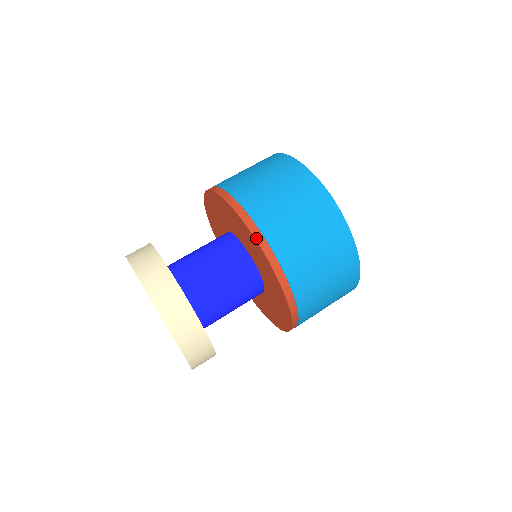
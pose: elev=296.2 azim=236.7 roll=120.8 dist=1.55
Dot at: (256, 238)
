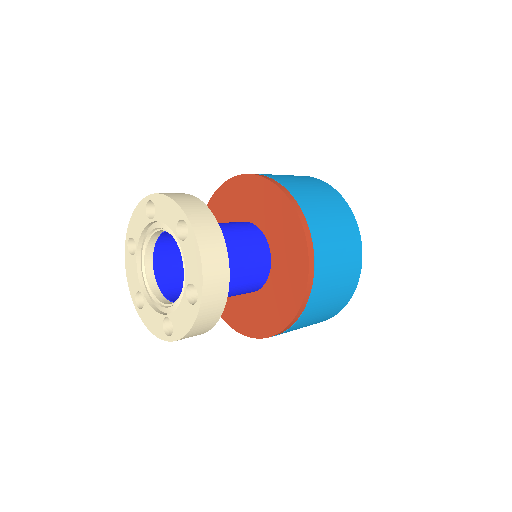
Dot at: (273, 182)
